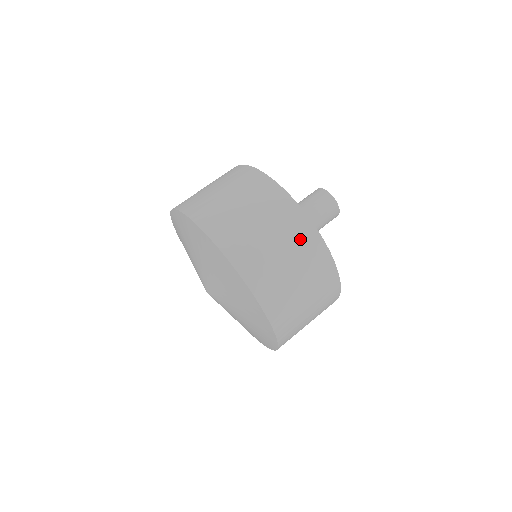
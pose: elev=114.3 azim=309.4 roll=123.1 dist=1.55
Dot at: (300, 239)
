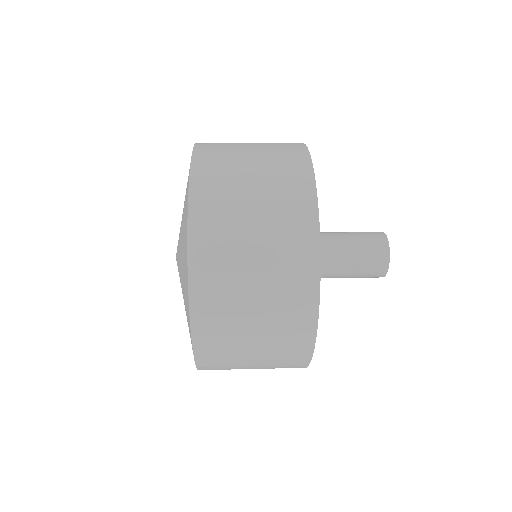
Dot at: (288, 192)
